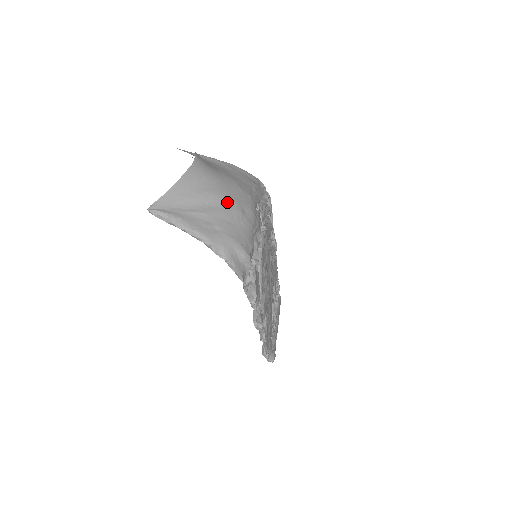
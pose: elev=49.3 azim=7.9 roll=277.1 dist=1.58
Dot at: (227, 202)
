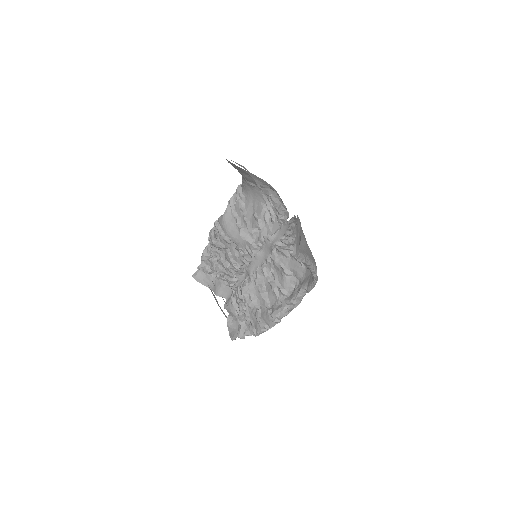
Dot at: occluded
